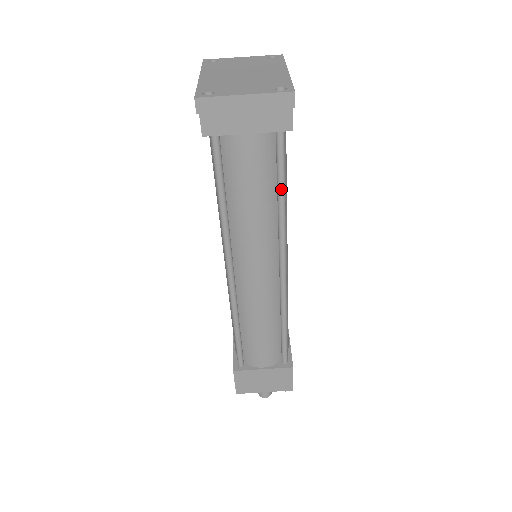
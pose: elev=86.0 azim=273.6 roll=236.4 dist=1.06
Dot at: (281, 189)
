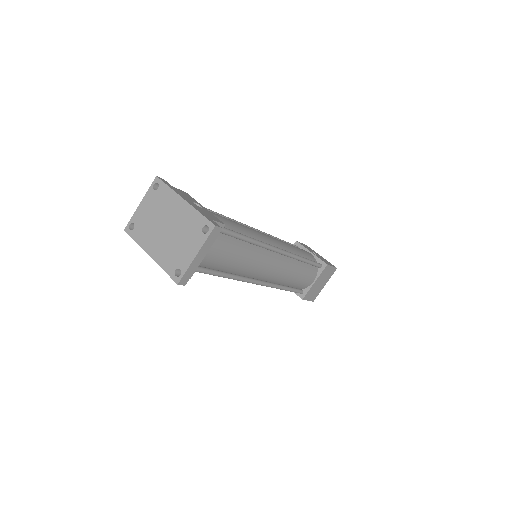
Dot at: (244, 239)
